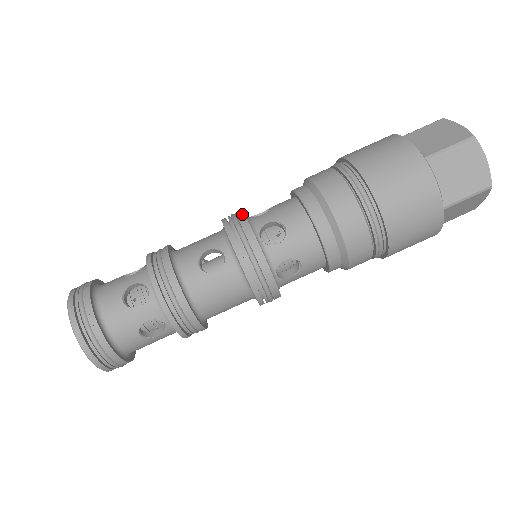
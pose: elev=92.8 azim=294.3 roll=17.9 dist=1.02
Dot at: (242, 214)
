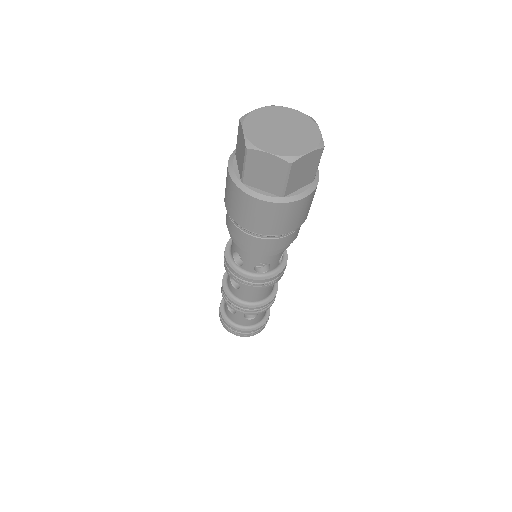
Dot at: (224, 251)
